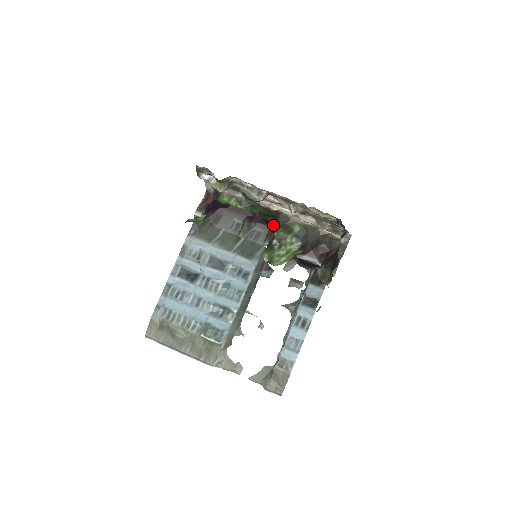
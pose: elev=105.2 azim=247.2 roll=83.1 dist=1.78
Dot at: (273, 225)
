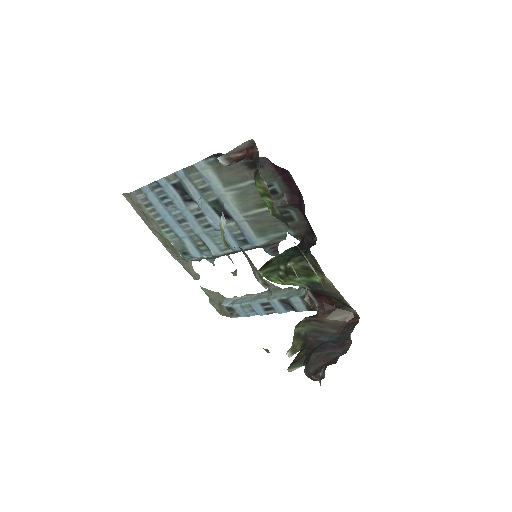
Dot at: (311, 230)
